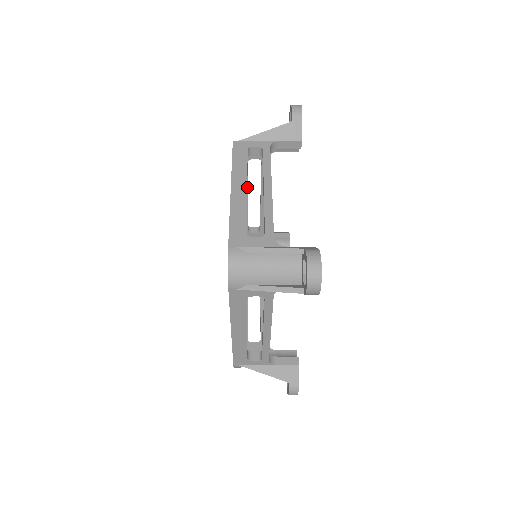
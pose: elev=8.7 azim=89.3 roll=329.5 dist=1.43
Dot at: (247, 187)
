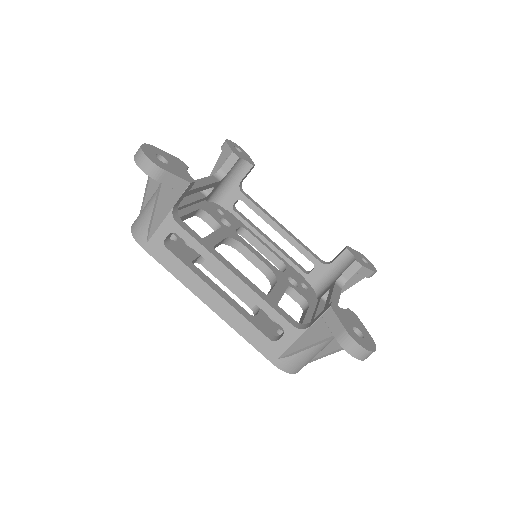
Dot at: (257, 231)
